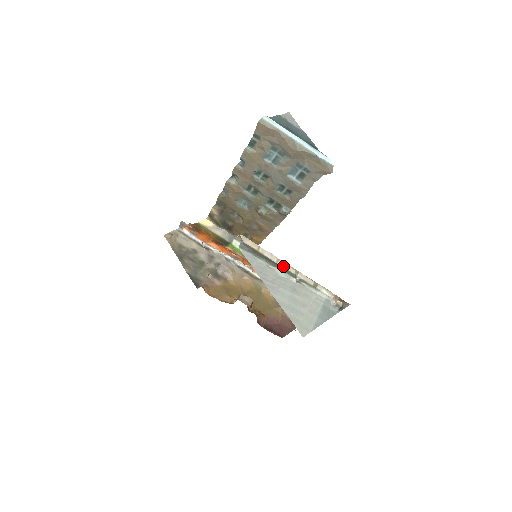
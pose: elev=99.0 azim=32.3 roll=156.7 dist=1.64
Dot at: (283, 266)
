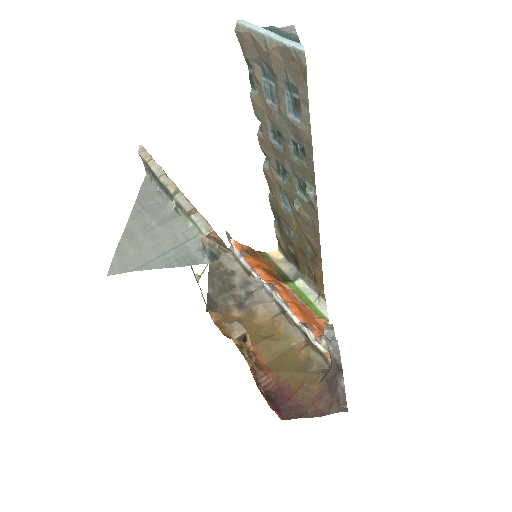
Dot at: (164, 182)
